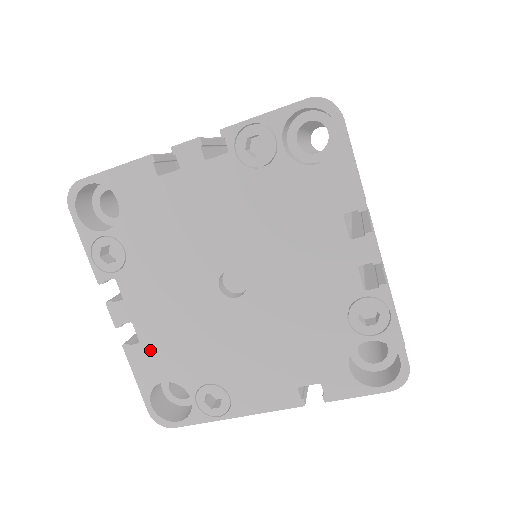
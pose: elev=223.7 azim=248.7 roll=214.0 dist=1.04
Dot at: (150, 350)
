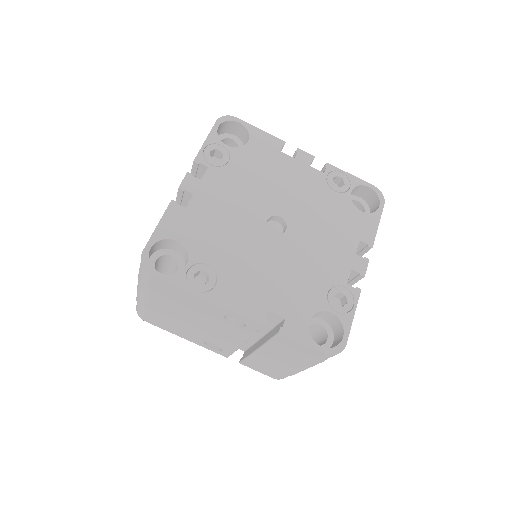
Dot at: (189, 217)
